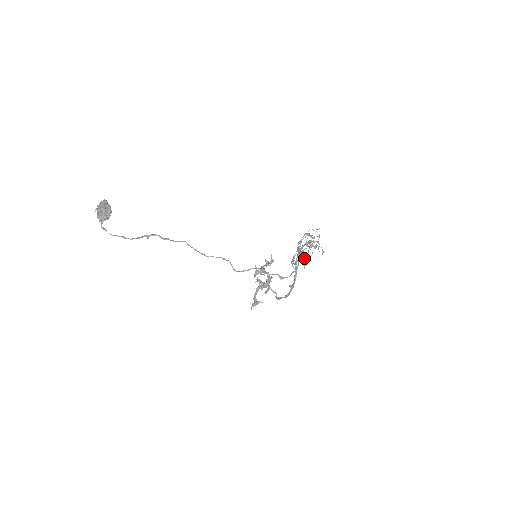
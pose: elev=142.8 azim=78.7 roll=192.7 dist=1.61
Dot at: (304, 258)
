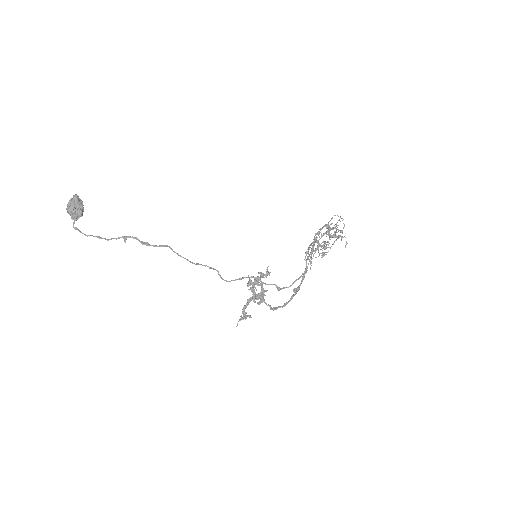
Dot at: (319, 254)
